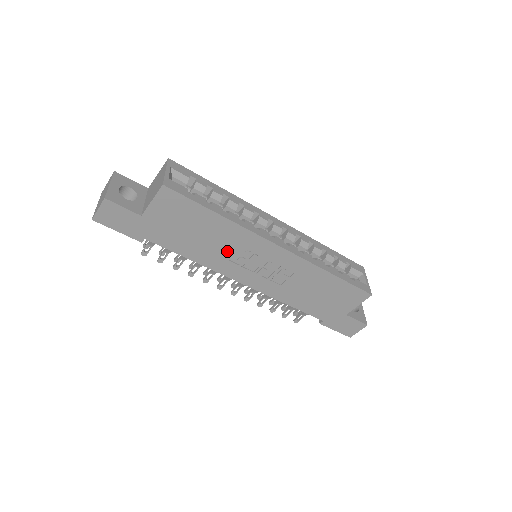
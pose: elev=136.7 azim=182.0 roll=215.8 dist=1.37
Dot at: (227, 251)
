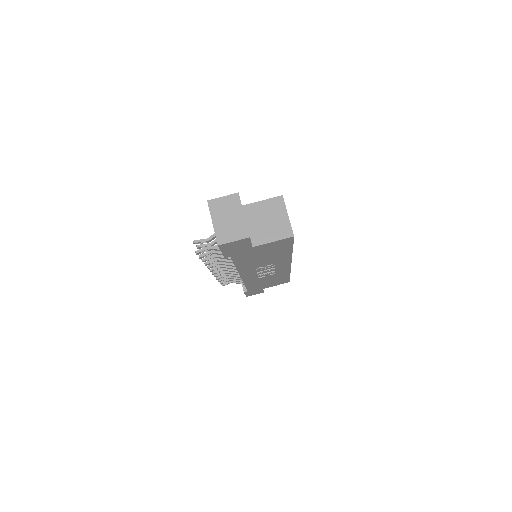
Dot at: (263, 264)
